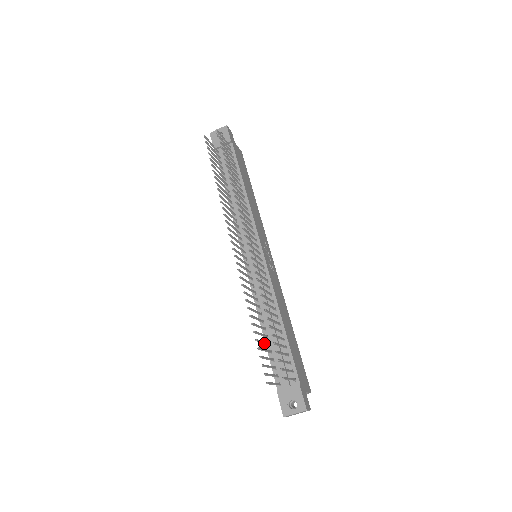
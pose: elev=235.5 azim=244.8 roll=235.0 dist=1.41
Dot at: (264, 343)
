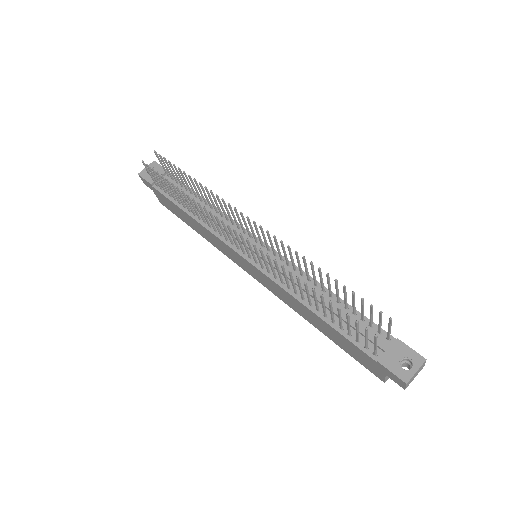
Dot at: (332, 315)
